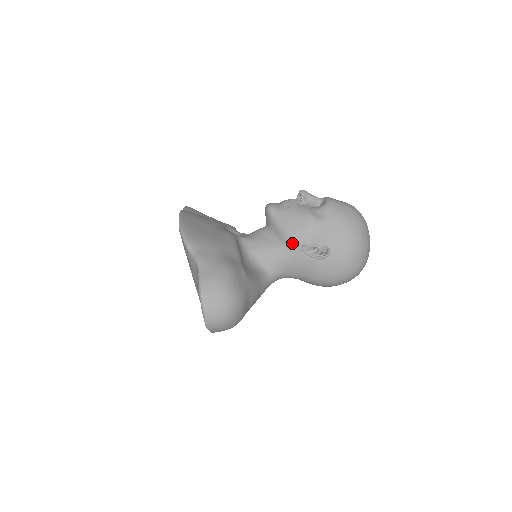
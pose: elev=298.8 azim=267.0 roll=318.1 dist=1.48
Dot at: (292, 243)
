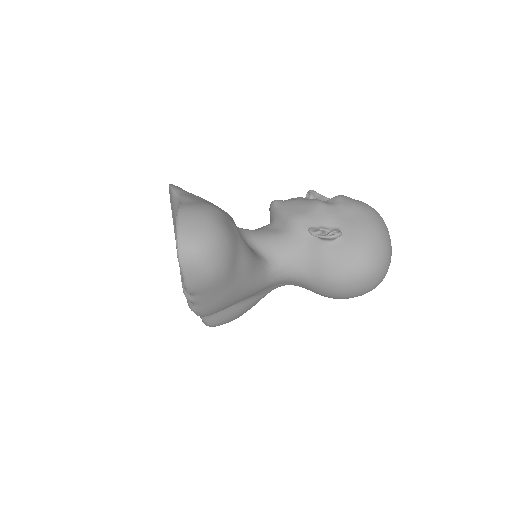
Dot at: (297, 227)
